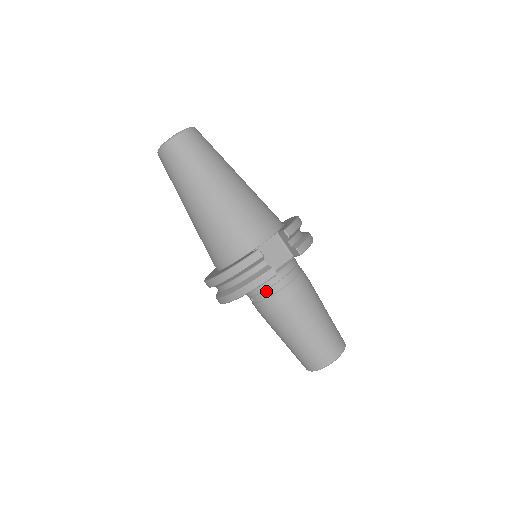
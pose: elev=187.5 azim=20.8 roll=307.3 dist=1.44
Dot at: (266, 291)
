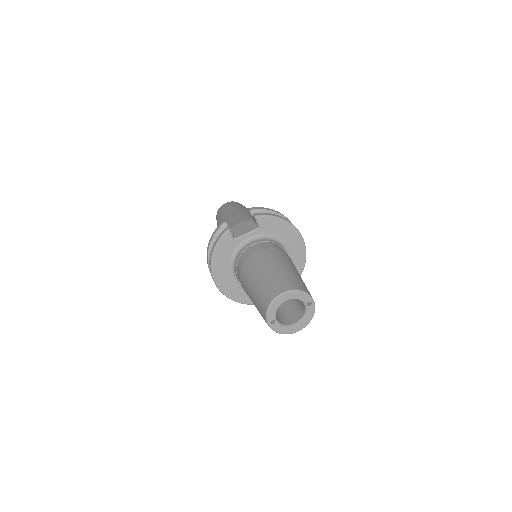
Dot at: (239, 260)
